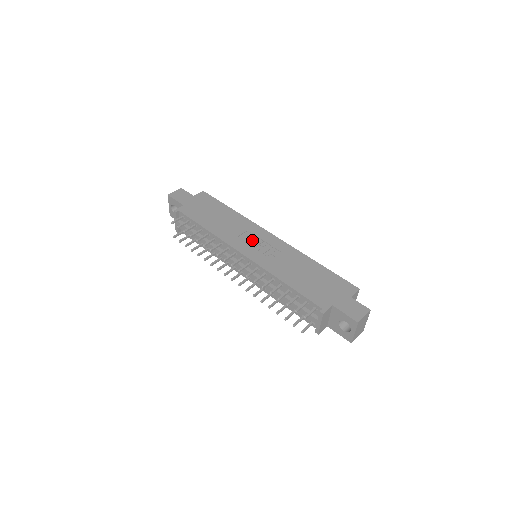
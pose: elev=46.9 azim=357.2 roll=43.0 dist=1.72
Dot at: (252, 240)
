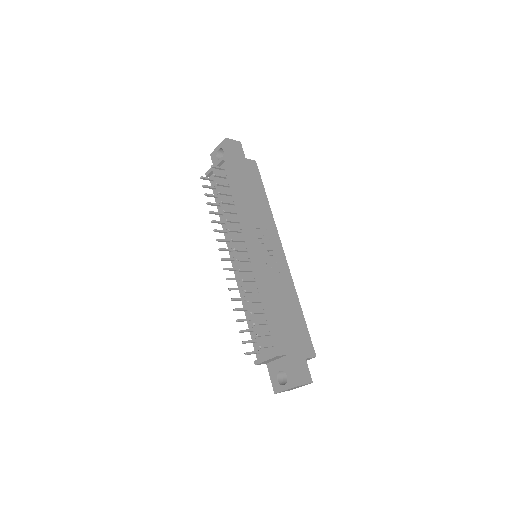
Dot at: (265, 241)
